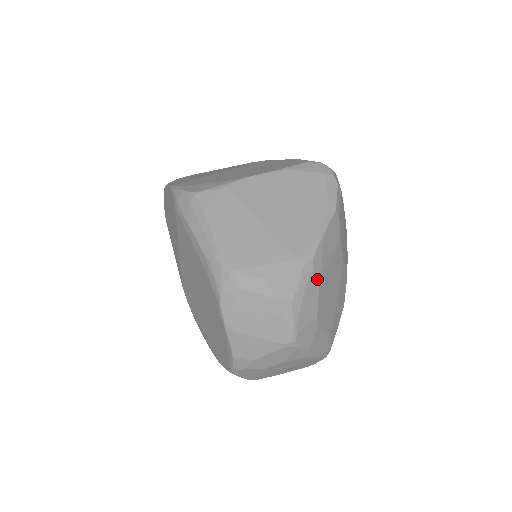
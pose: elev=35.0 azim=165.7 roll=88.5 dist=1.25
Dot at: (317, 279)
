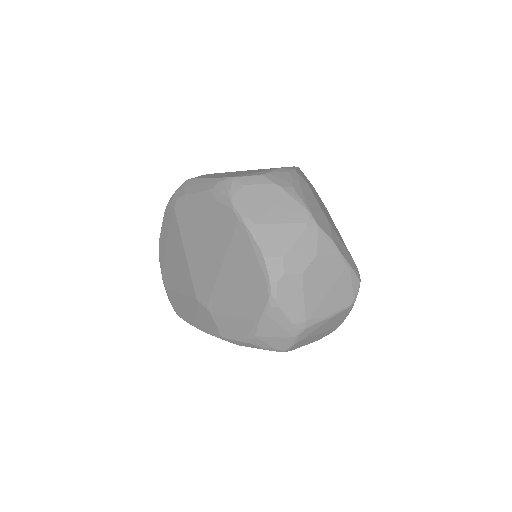
Dot at: (307, 184)
